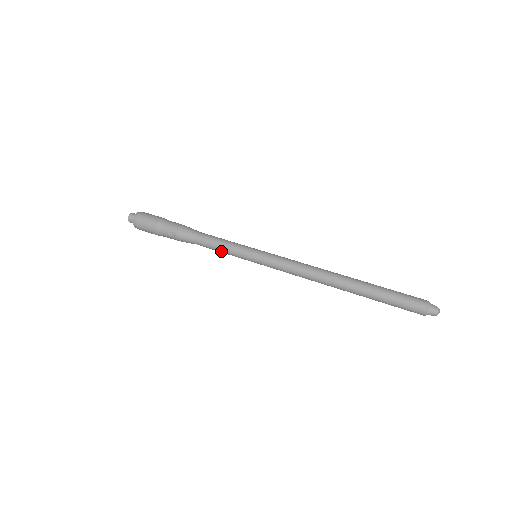
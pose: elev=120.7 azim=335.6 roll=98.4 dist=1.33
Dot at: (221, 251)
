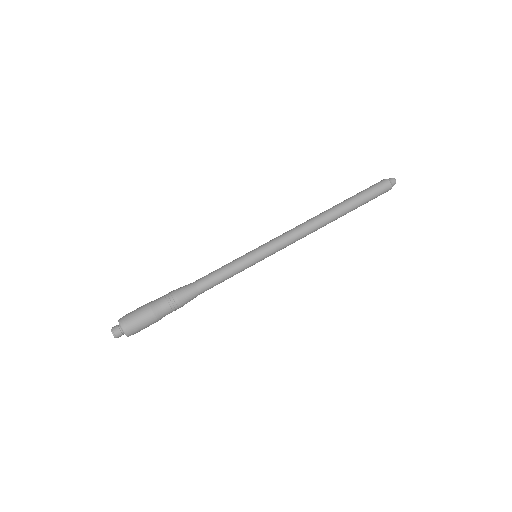
Dot at: (227, 276)
